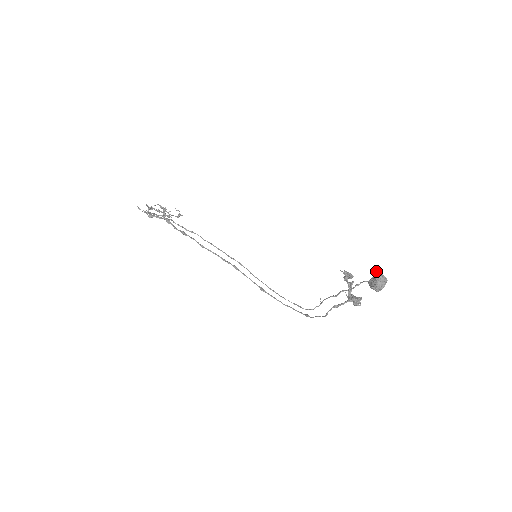
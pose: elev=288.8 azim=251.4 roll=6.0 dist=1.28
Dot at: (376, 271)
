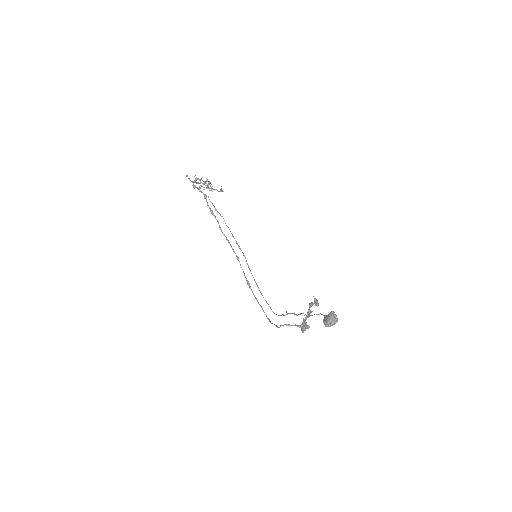
Dot at: (333, 311)
